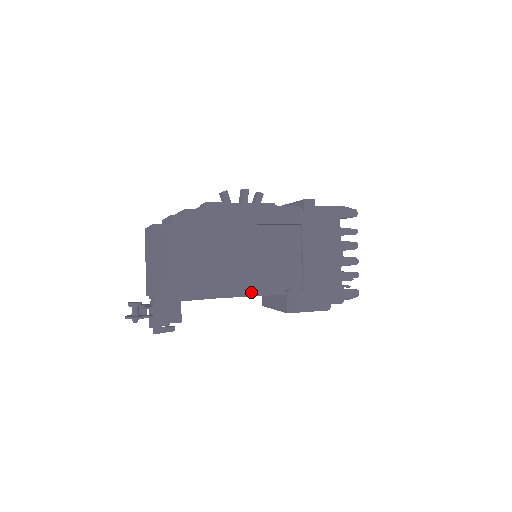
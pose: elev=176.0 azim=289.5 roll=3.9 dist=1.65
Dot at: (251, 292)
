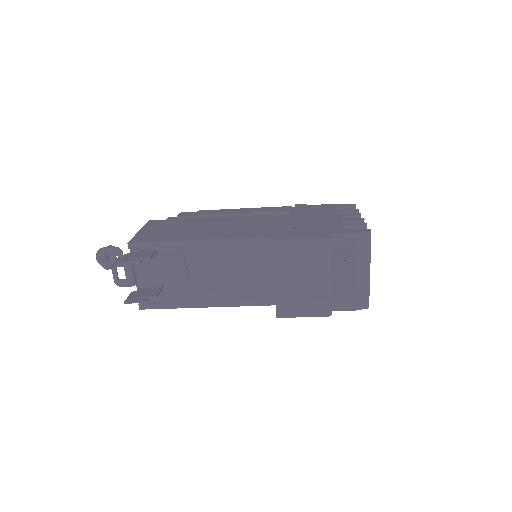
Dot at: (232, 237)
